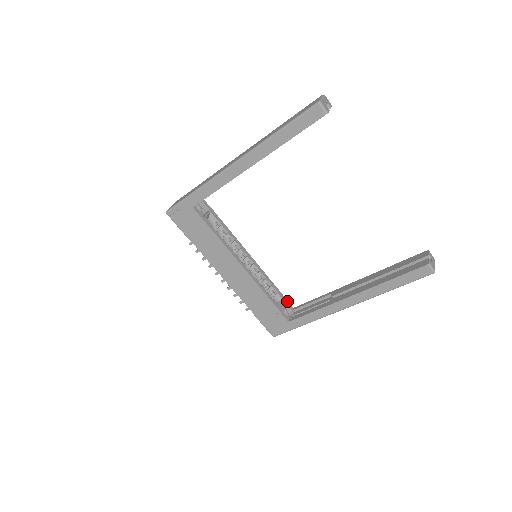
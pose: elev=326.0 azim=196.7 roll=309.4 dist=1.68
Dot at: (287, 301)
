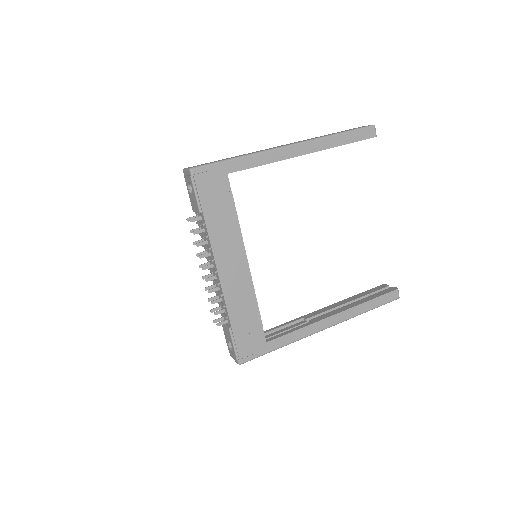
Dot at: occluded
